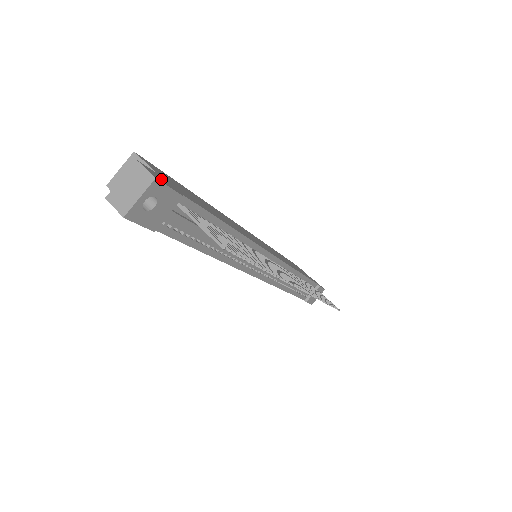
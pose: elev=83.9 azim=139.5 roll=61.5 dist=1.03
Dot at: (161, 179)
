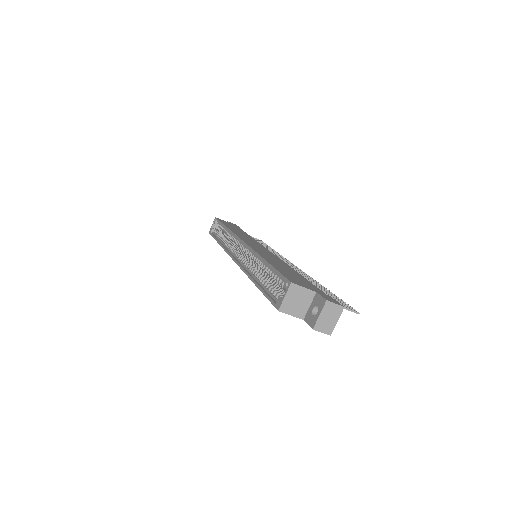
Dot at: (330, 299)
